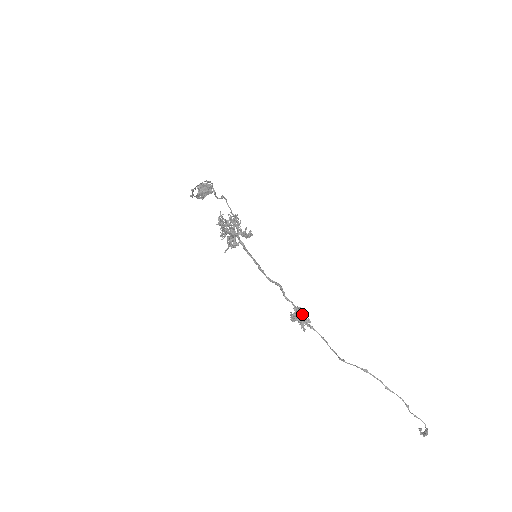
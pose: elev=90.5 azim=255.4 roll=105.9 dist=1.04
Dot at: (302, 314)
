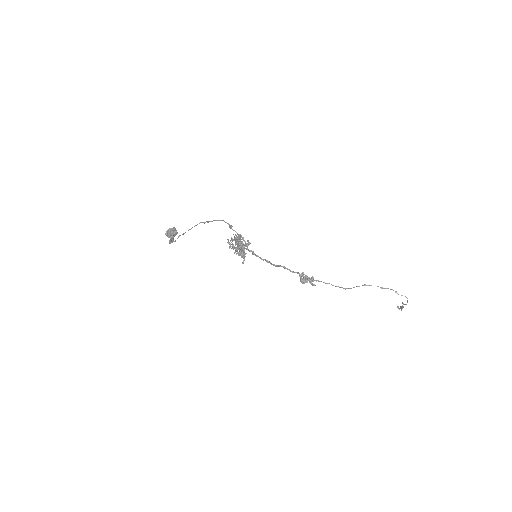
Dot at: (306, 276)
